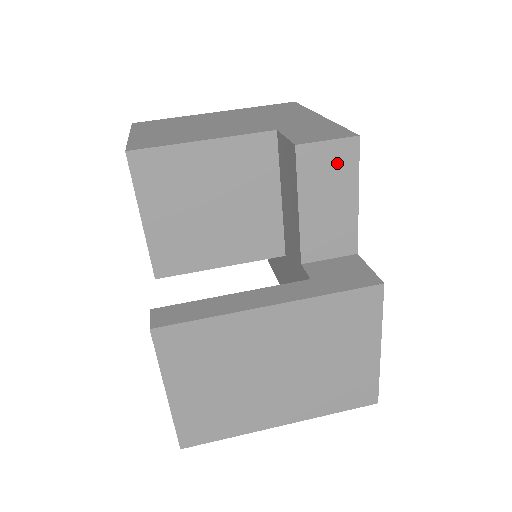
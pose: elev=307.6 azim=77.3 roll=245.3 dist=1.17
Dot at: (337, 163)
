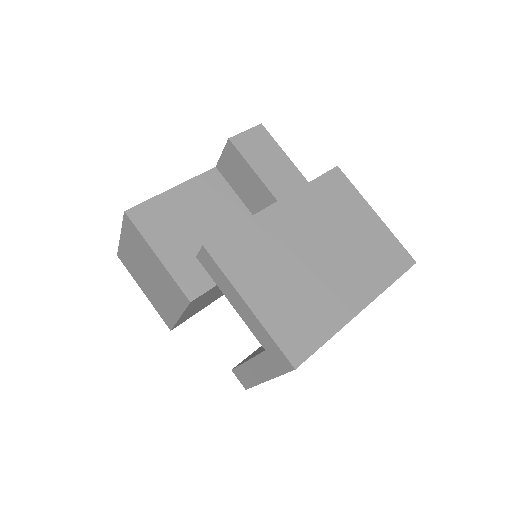
Dot at: (260, 141)
